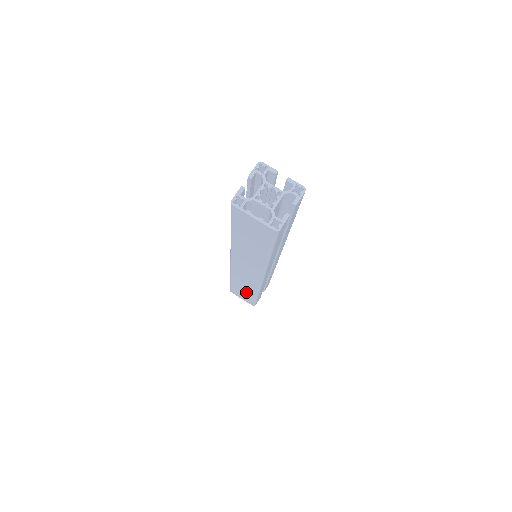
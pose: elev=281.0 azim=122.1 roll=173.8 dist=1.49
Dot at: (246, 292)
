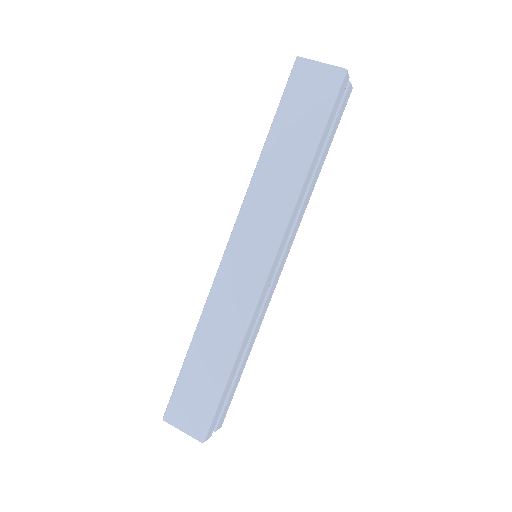
Dot at: (210, 369)
